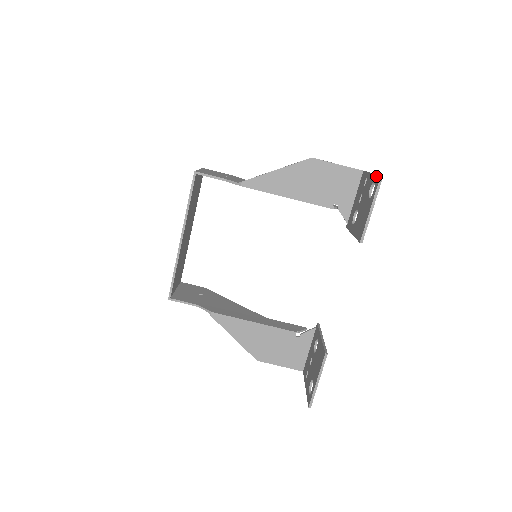
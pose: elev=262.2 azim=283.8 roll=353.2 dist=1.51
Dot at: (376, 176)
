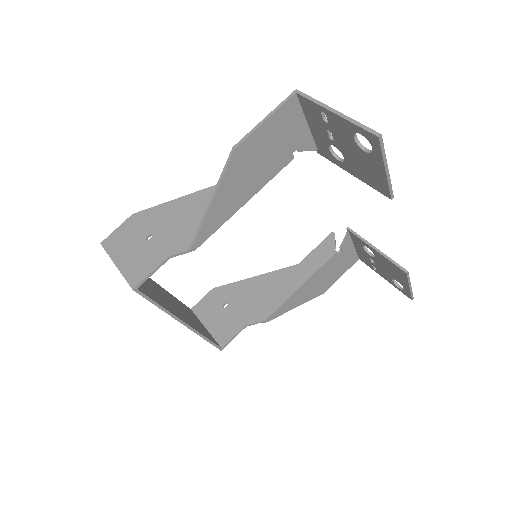
Dot at: (361, 130)
